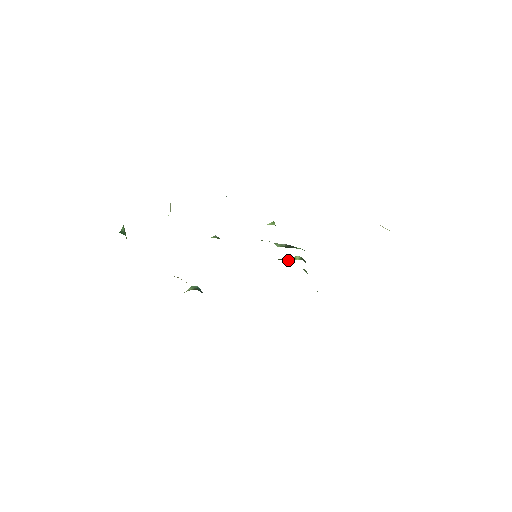
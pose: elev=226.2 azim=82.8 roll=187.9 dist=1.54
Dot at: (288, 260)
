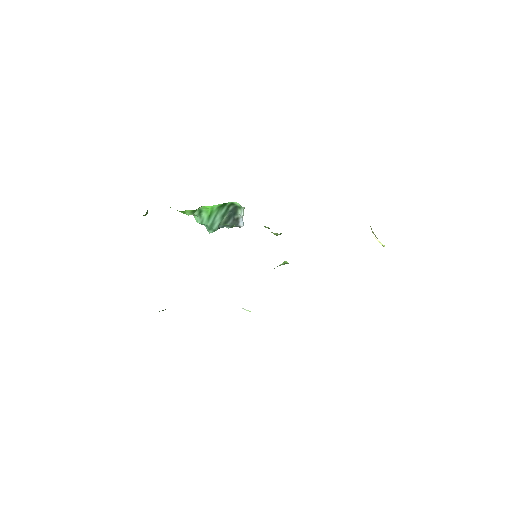
Dot at: occluded
